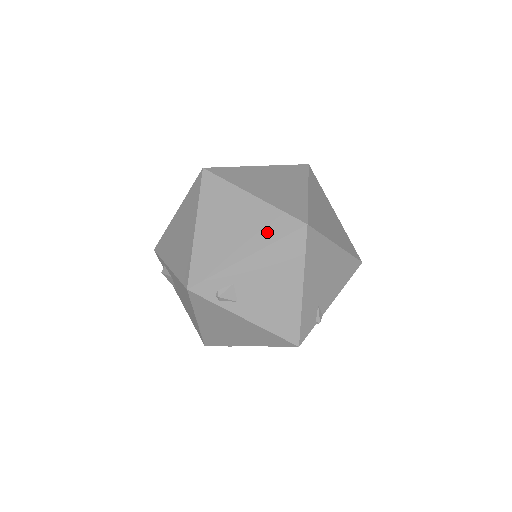
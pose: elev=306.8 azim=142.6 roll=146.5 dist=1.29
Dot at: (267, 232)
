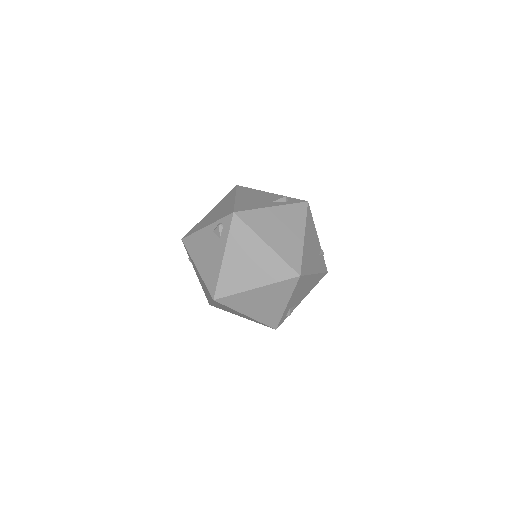
Dot at: (285, 292)
